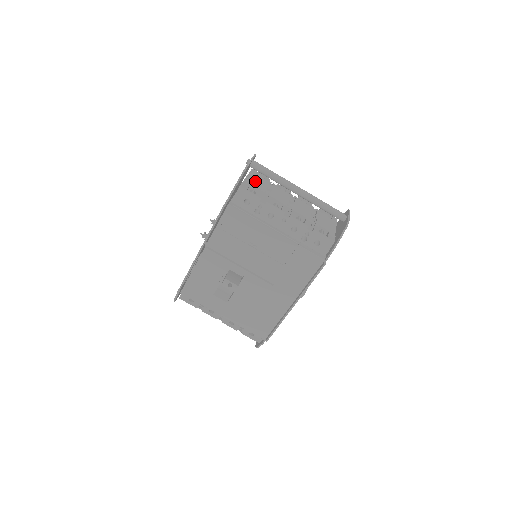
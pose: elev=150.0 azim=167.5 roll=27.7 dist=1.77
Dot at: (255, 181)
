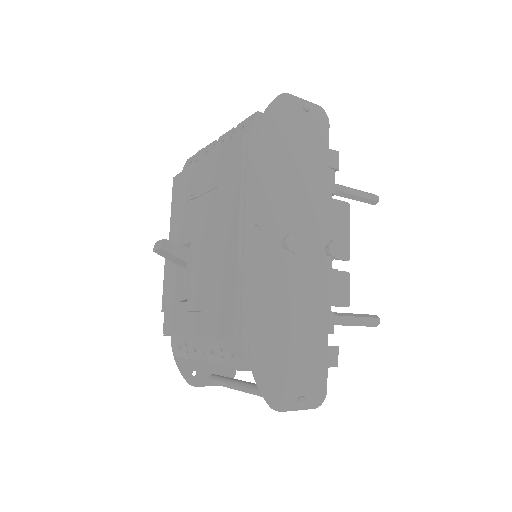
Dot at: occluded
